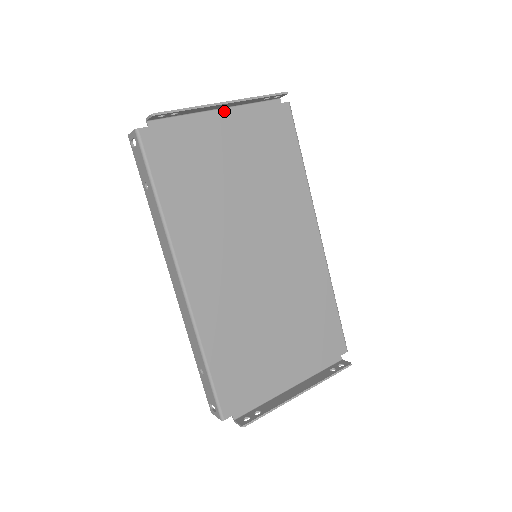
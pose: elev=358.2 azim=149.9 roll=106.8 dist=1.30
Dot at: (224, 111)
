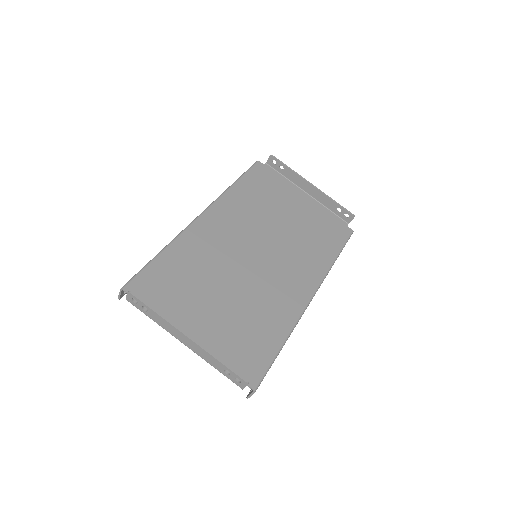
Dot at: (309, 197)
